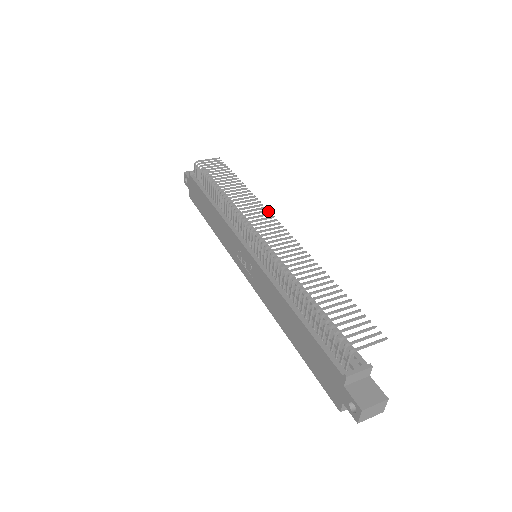
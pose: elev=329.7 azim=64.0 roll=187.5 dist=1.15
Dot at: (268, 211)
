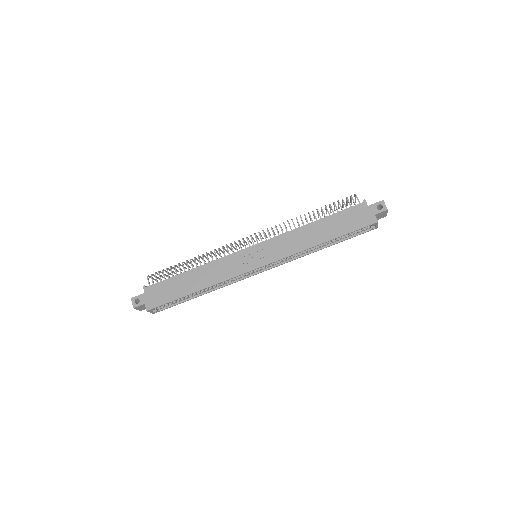
Dot at: occluded
